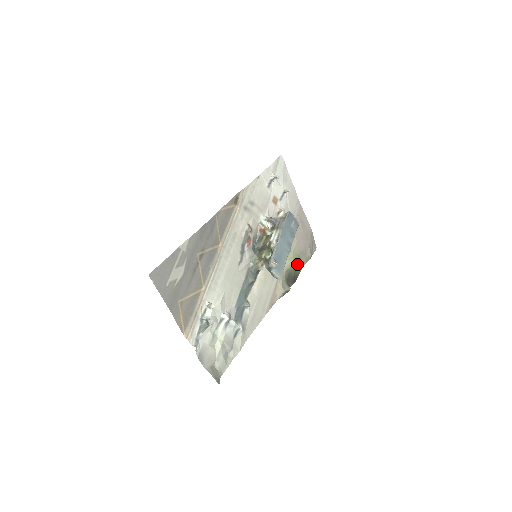
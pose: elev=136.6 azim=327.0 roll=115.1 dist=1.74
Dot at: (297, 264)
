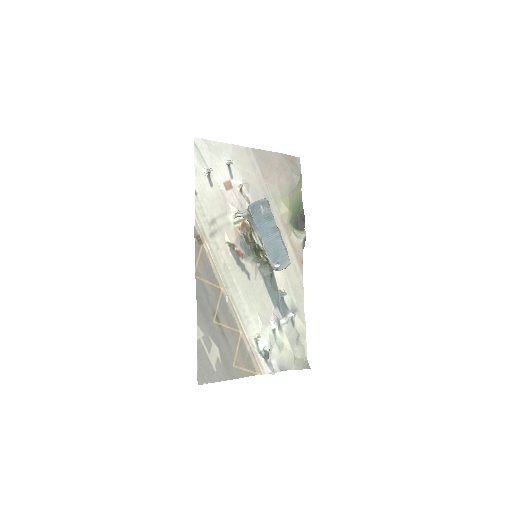
Dot at: (294, 203)
